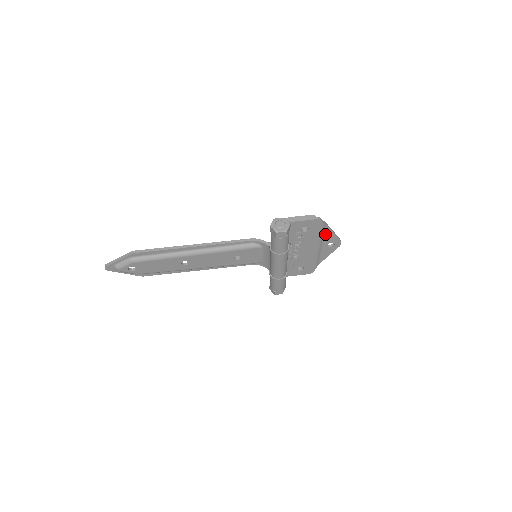
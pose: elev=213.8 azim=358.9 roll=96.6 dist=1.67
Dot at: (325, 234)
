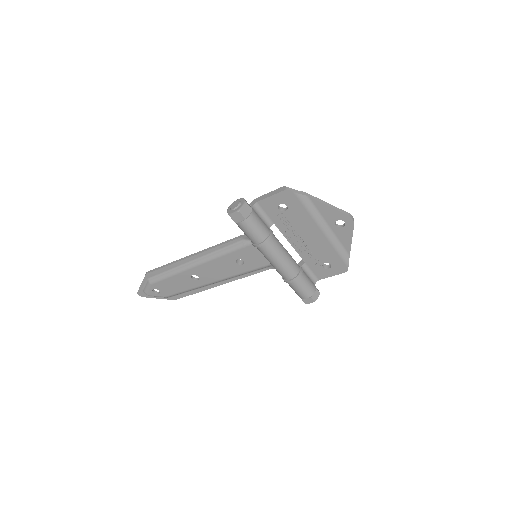
Dot at: (318, 210)
